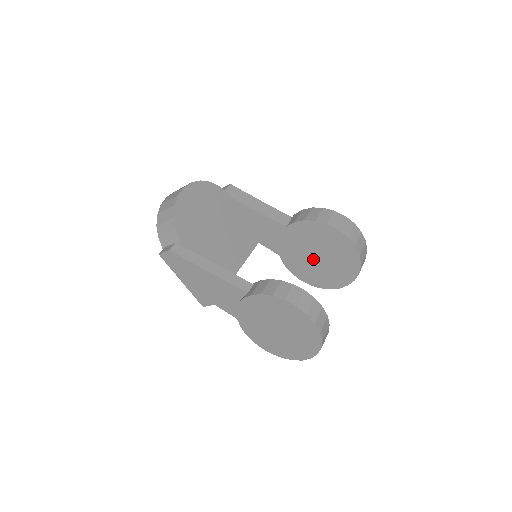
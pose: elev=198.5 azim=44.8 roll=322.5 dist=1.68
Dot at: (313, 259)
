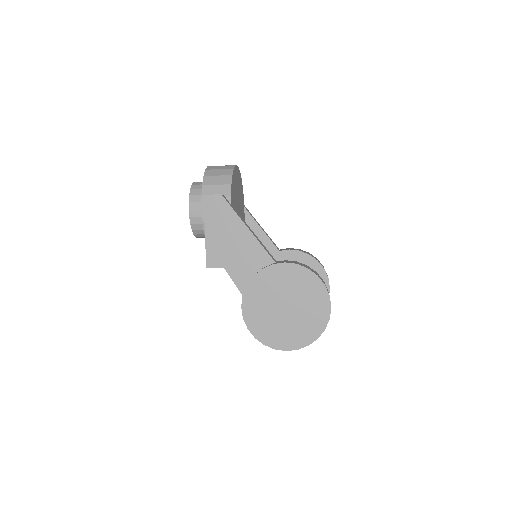
Dot at: occluded
